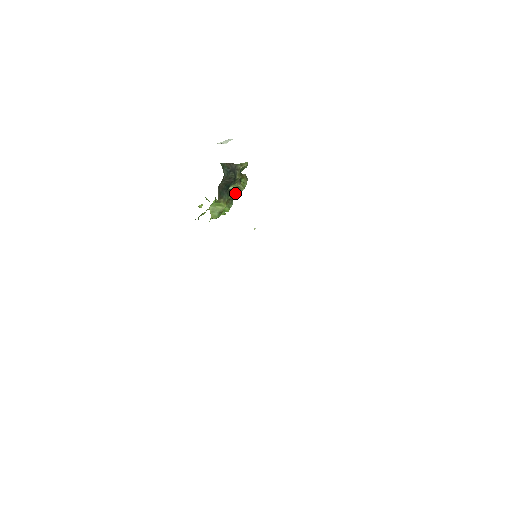
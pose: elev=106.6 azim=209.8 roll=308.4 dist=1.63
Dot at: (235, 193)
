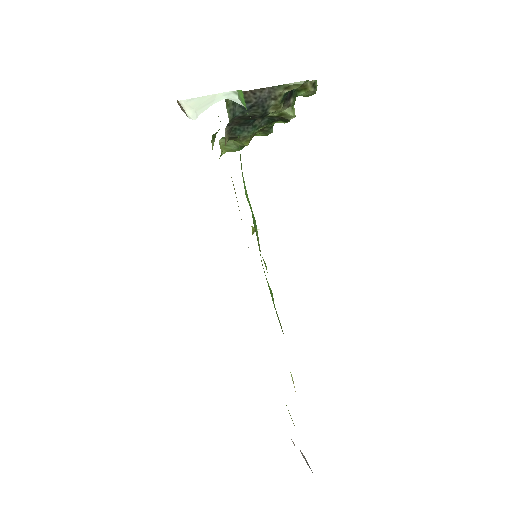
Dot at: (276, 120)
